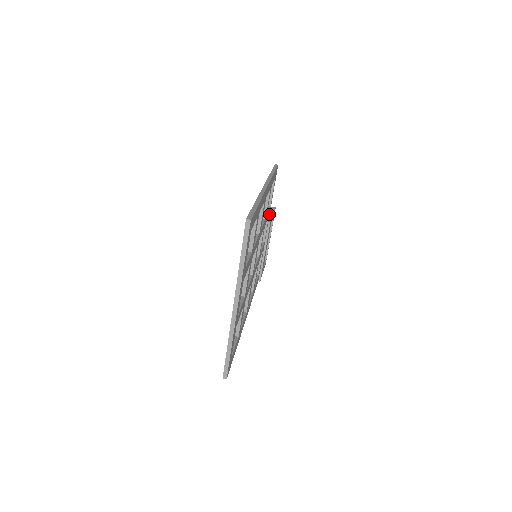
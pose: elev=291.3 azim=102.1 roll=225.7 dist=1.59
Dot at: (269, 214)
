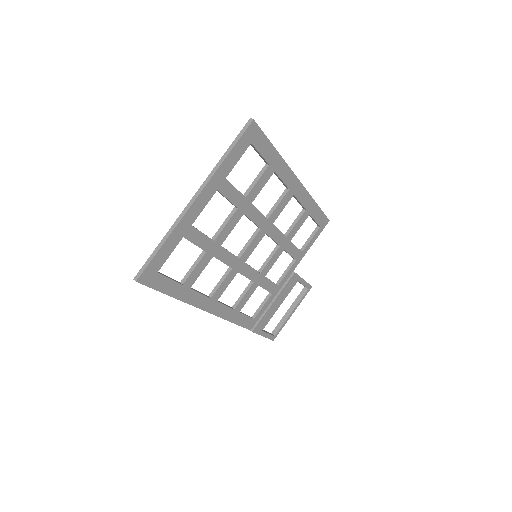
Dot at: (298, 262)
